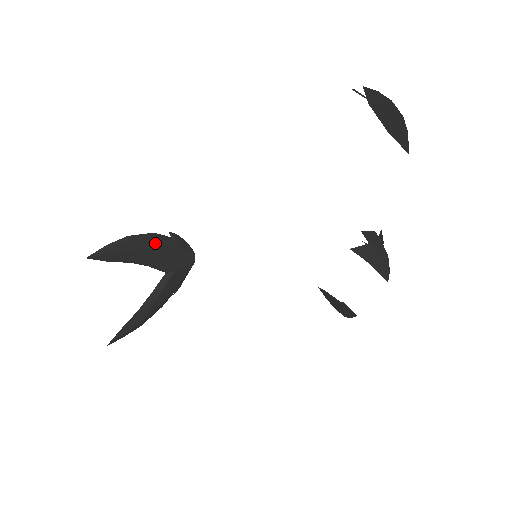
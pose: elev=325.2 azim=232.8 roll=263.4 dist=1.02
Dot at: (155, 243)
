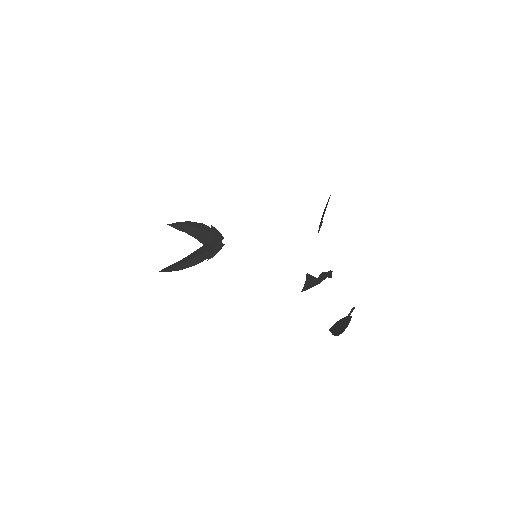
Dot at: (197, 263)
